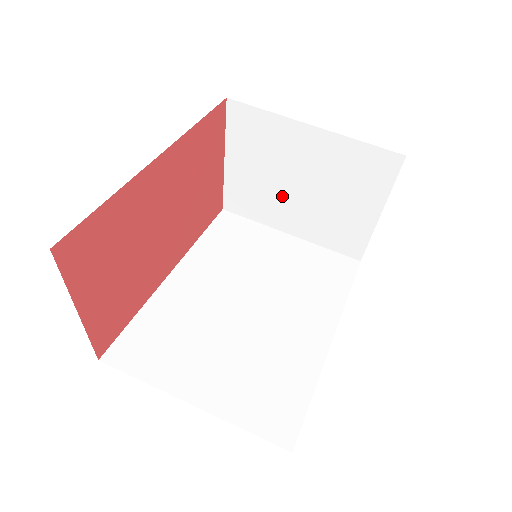
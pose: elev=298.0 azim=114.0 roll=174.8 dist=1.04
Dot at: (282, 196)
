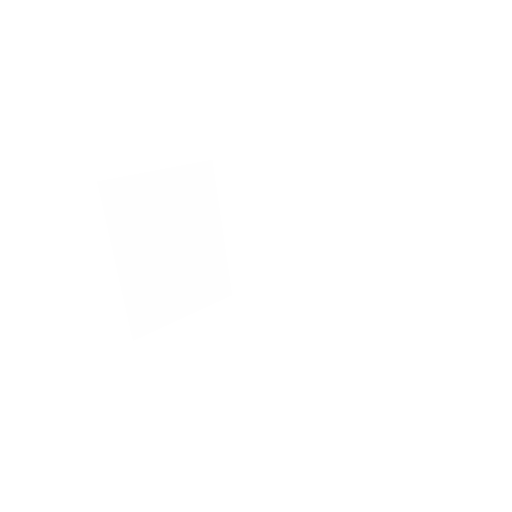
Dot at: occluded
